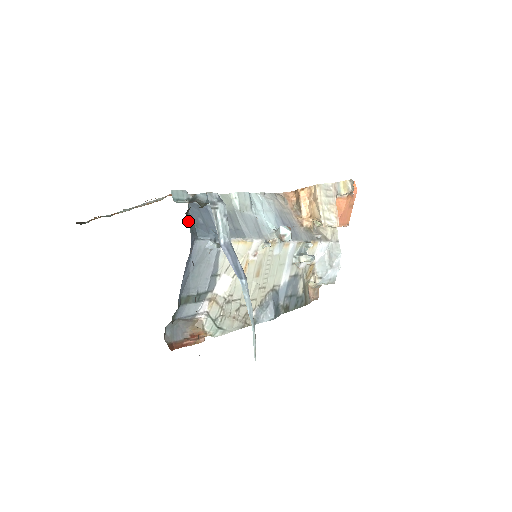
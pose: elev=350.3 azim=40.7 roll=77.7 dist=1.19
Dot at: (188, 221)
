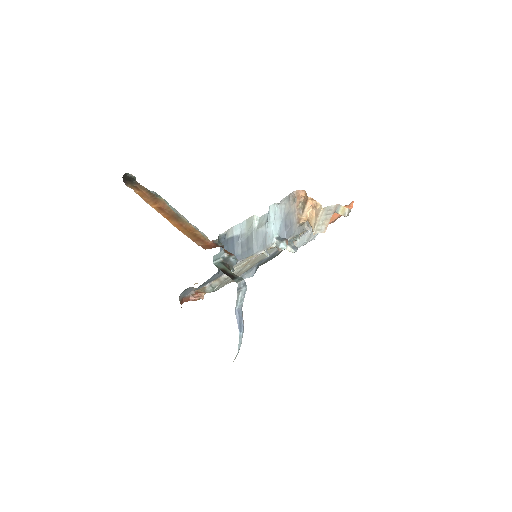
Dot at: occluded
